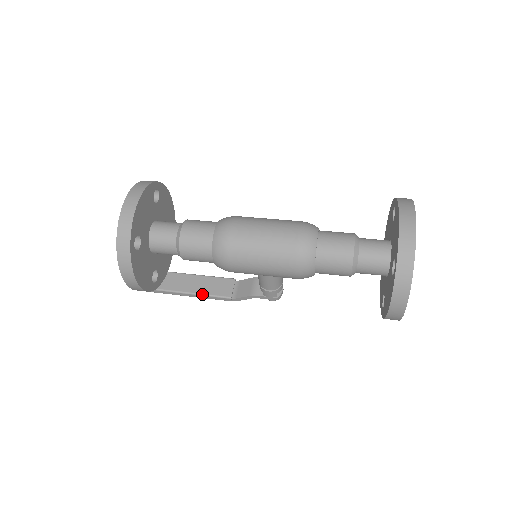
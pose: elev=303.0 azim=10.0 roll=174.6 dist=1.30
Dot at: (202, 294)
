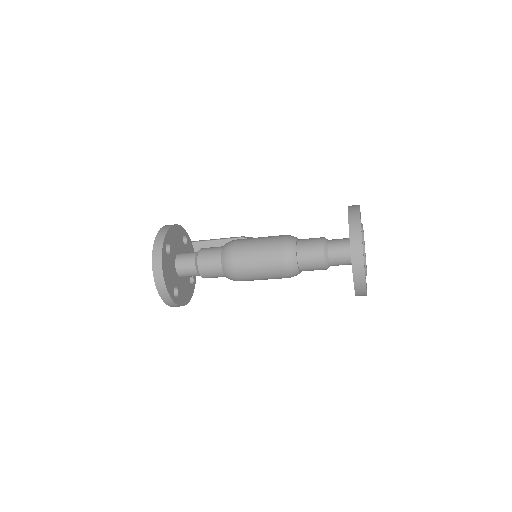
Dot at: occluded
